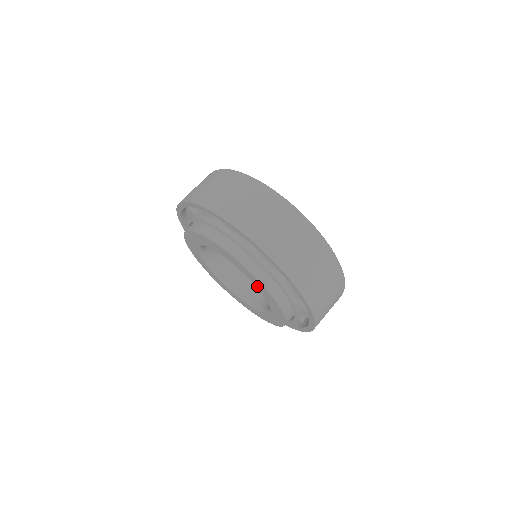
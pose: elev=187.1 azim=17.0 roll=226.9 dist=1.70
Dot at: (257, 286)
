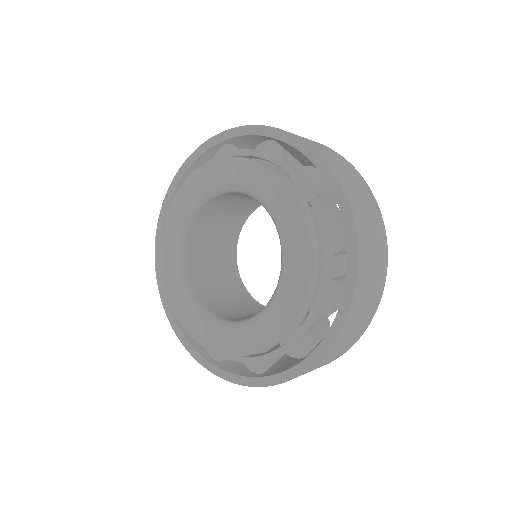
Dot at: (281, 219)
